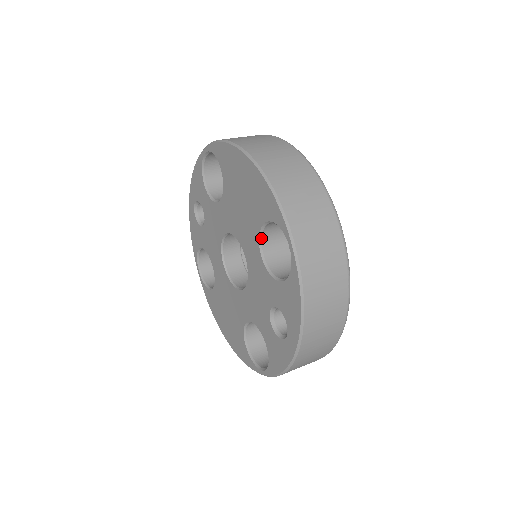
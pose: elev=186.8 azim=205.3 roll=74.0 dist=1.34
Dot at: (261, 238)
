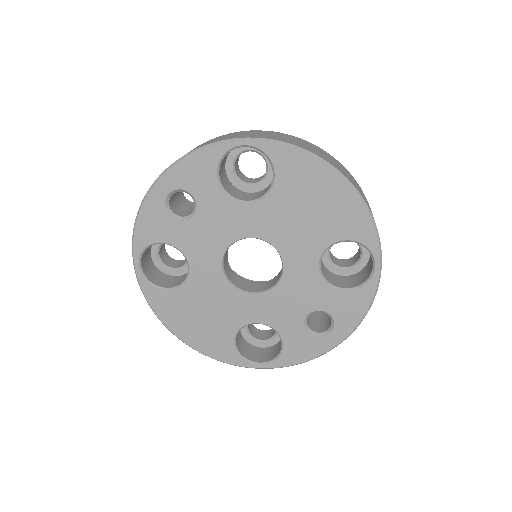
Dot at: occluded
